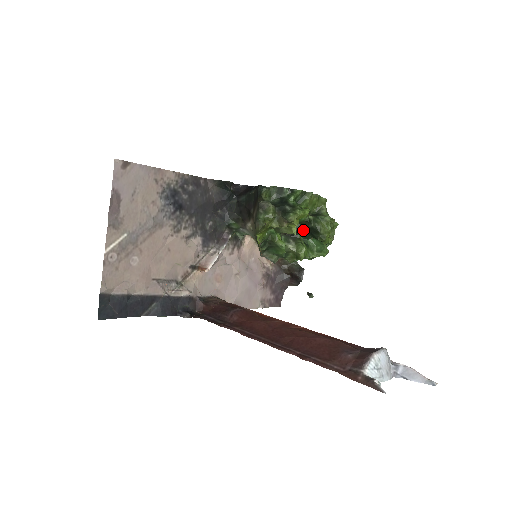
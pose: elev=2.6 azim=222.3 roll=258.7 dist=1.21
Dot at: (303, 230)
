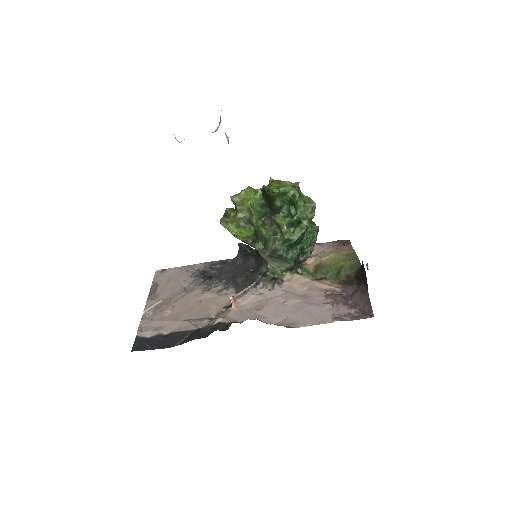
Dot at: (270, 207)
